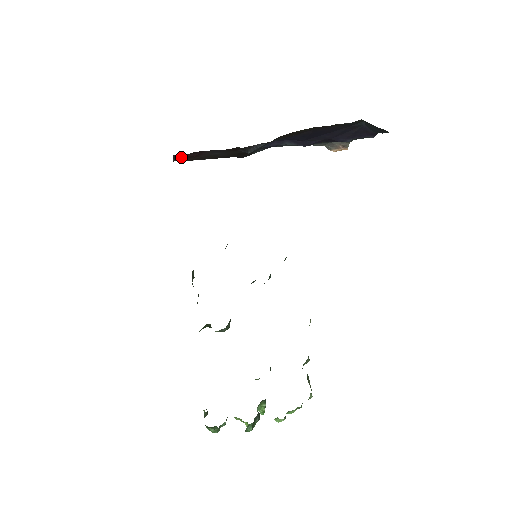
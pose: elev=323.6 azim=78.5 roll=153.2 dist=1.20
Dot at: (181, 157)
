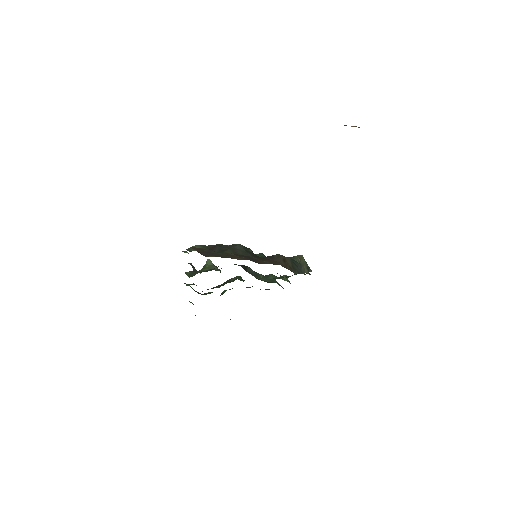
Dot at: occluded
